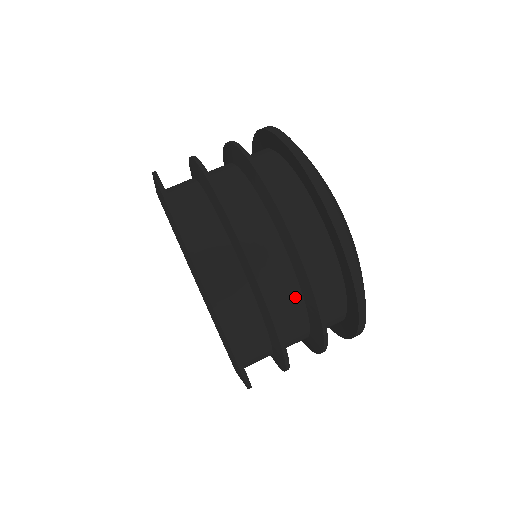
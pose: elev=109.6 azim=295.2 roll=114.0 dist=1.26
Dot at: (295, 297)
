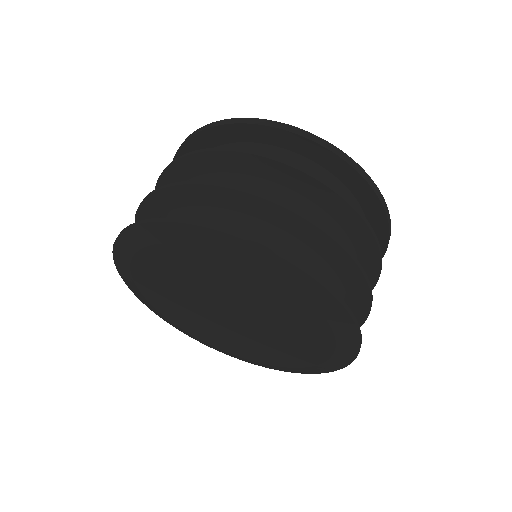
Dot at: occluded
